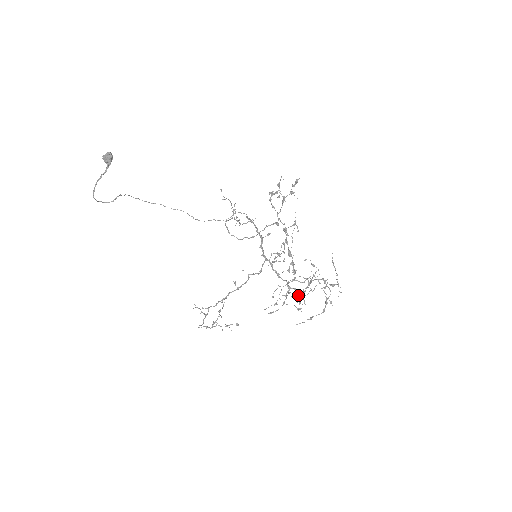
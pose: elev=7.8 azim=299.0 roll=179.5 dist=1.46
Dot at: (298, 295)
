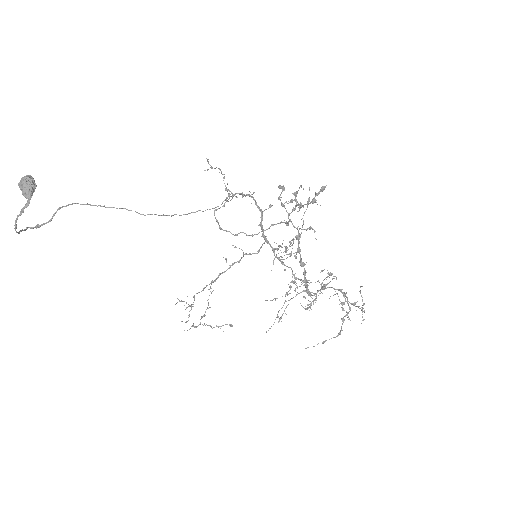
Dot at: (306, 292)
